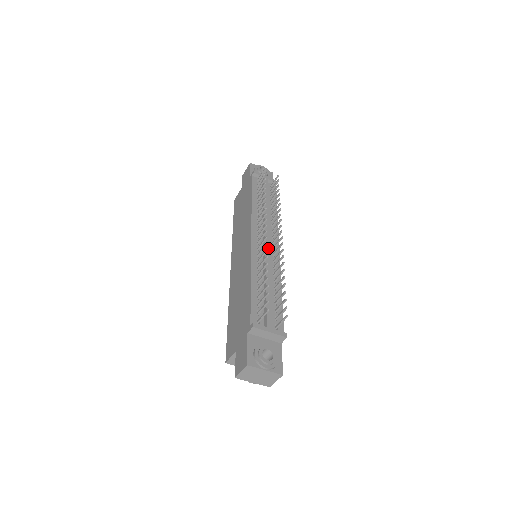
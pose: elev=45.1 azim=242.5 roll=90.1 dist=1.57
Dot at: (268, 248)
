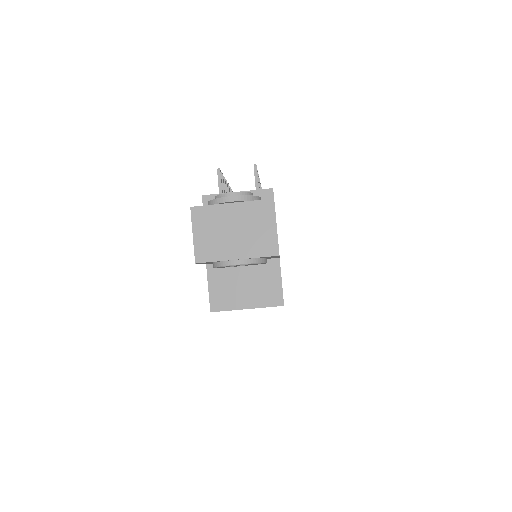
Dot at: occluded
